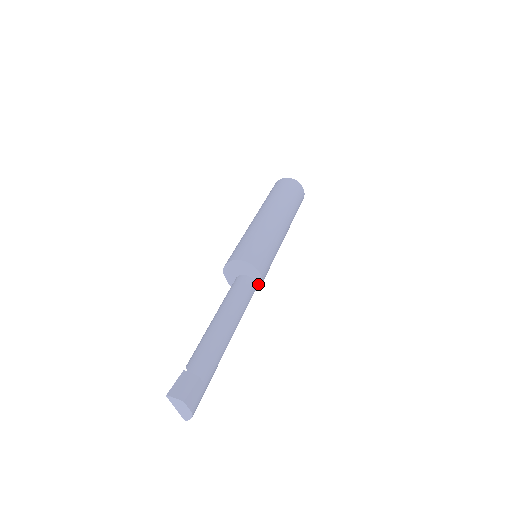
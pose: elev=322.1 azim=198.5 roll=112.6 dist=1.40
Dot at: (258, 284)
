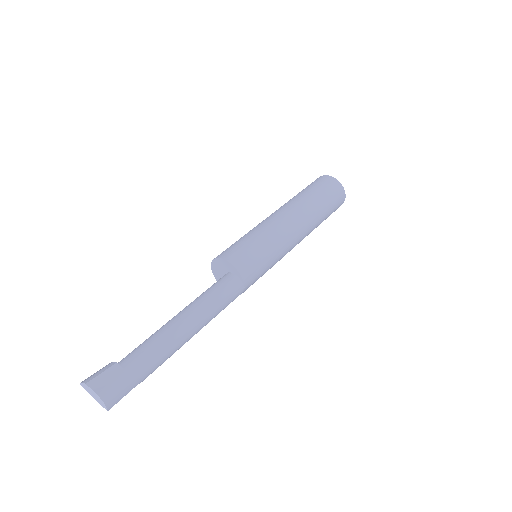
Dot at: (238, 275)
